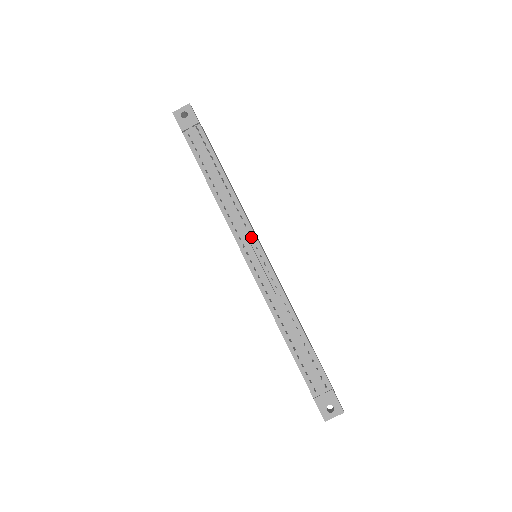
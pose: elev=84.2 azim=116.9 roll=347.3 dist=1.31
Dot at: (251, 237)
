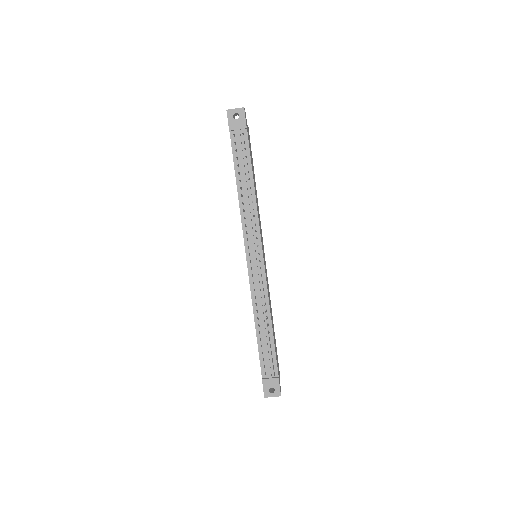
Dot at: (257, 242)
